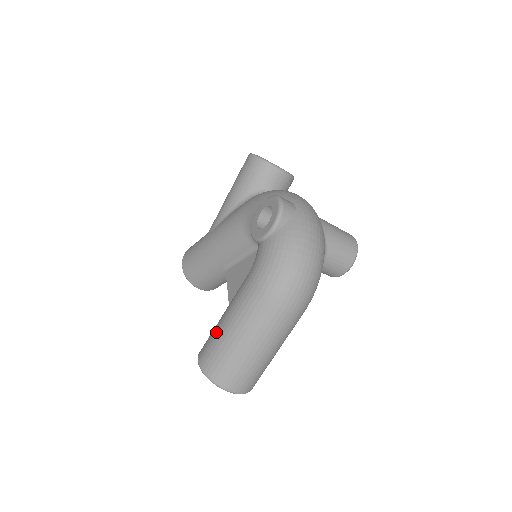
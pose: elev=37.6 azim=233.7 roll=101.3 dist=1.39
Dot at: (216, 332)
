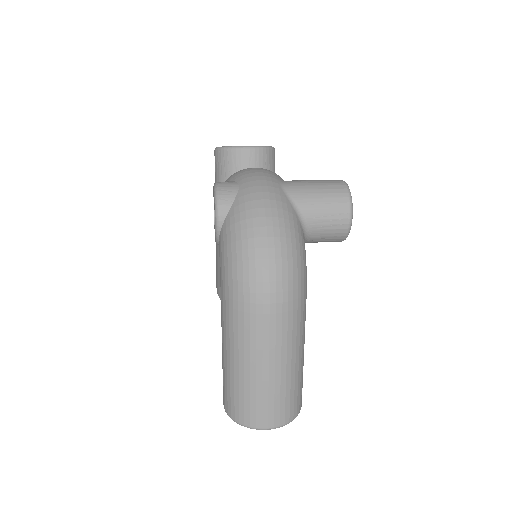
Dot at: (222, 365)
